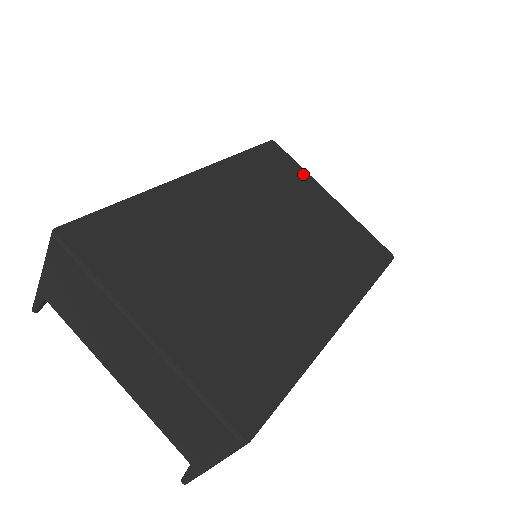
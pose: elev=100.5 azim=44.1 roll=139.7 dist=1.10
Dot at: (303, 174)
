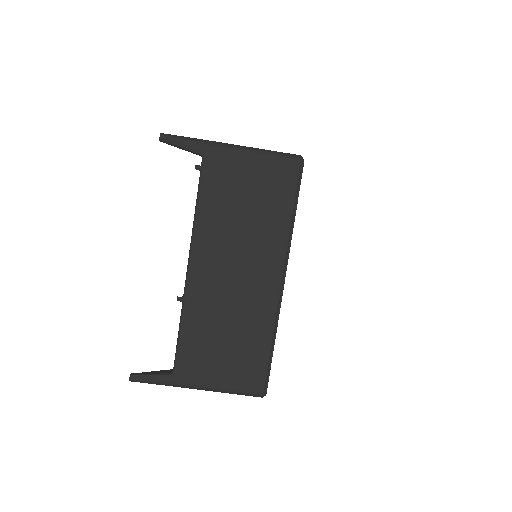
Dot at: occluded
